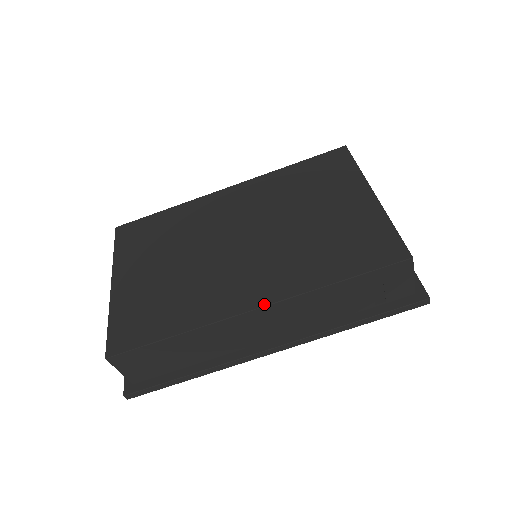
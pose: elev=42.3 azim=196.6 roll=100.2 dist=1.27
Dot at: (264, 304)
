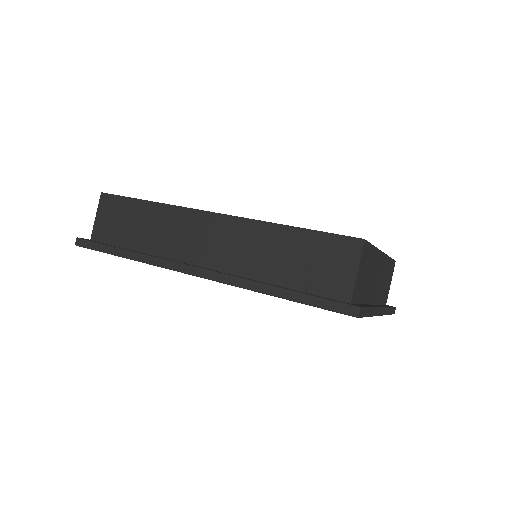
Dot at: (223, 214)
